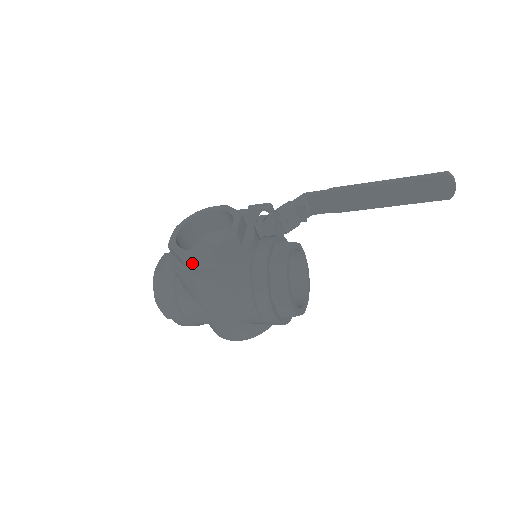
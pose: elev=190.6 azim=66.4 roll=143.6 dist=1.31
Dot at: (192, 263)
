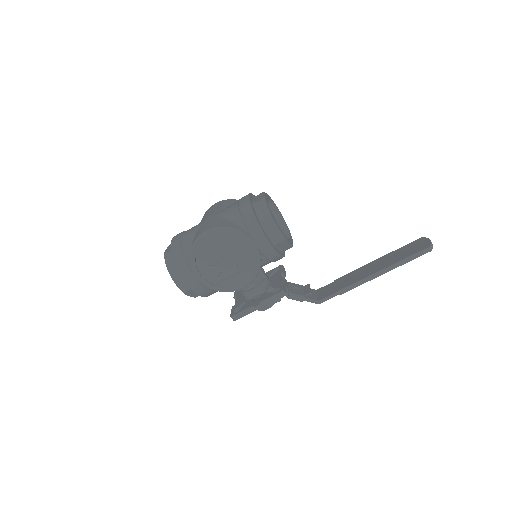
Dot at: occluded
